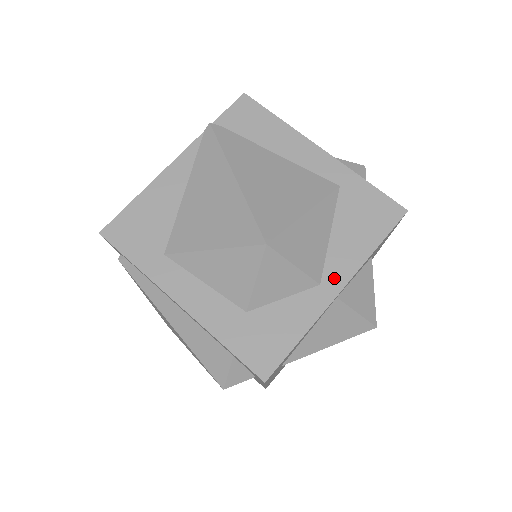
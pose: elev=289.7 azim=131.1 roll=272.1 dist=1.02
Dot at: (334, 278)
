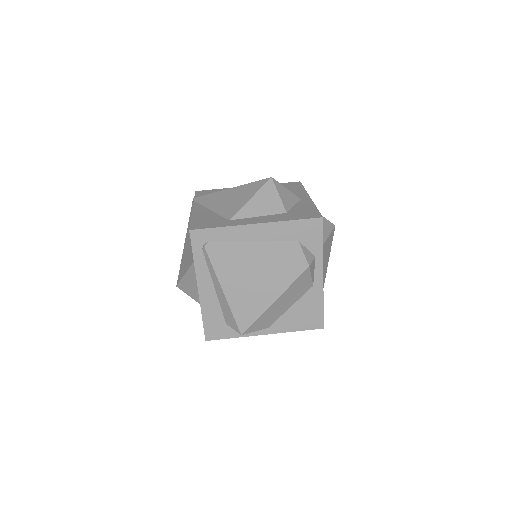
Dot at: (303, 197)
